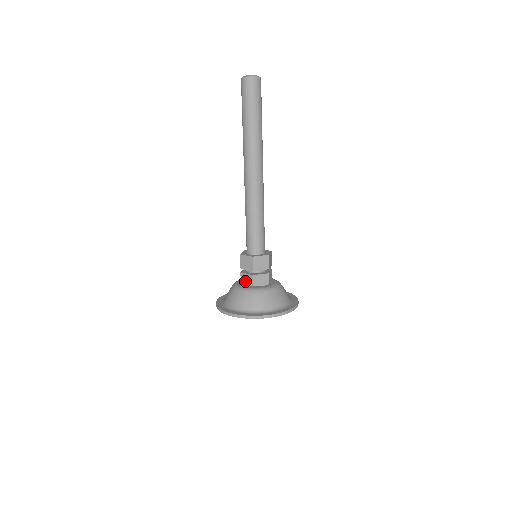
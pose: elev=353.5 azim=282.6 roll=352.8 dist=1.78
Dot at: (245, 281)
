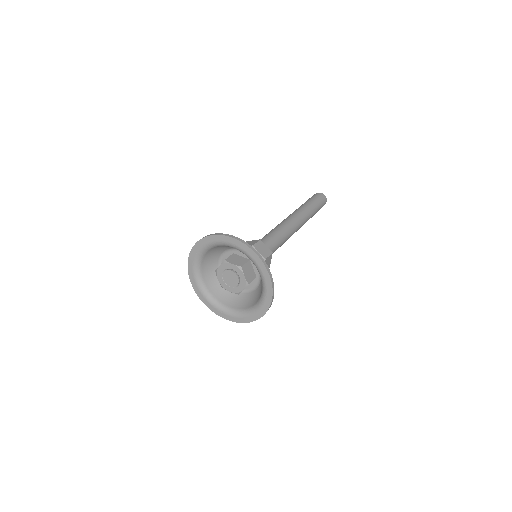
Dot at: occluded
